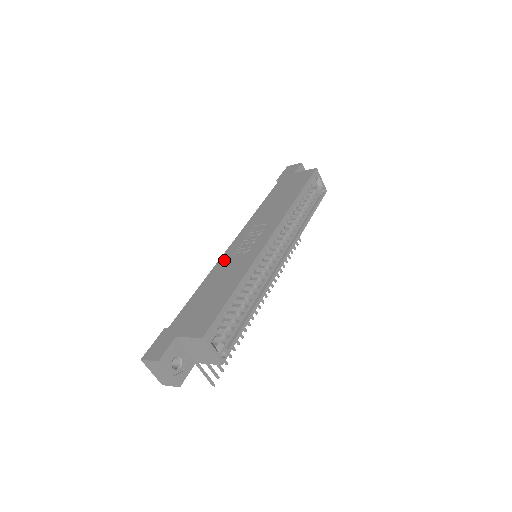
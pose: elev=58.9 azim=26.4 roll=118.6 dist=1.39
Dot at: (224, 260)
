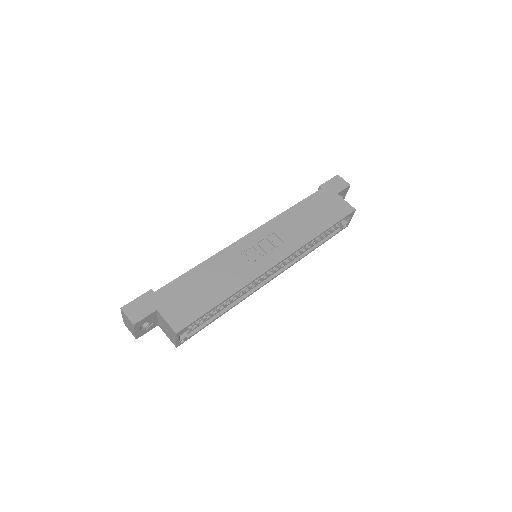
Dot at: (231, 252)
